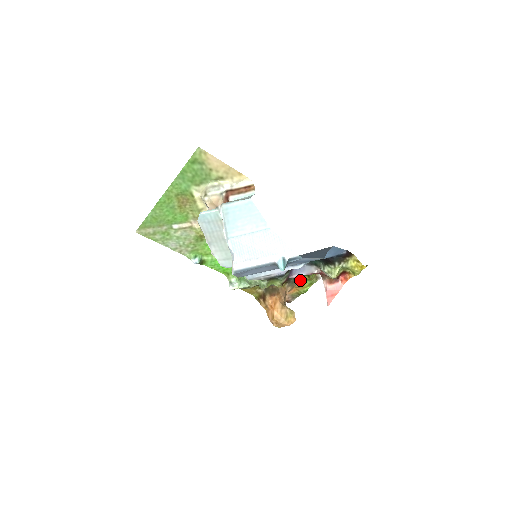
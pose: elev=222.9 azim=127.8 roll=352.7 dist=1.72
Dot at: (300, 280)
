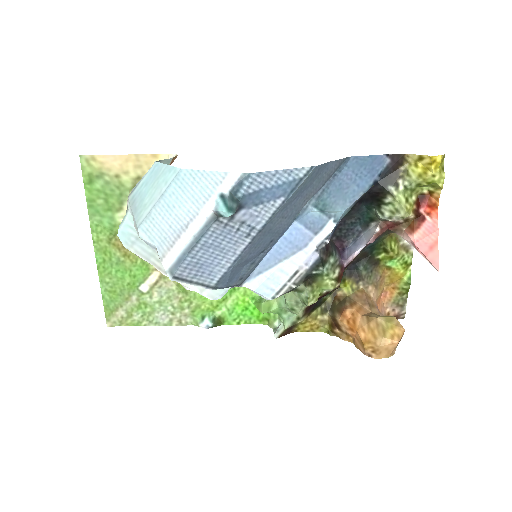
Dot at: (380, 267)
